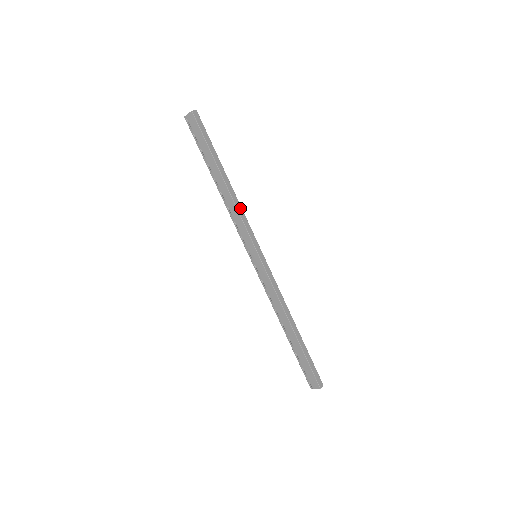
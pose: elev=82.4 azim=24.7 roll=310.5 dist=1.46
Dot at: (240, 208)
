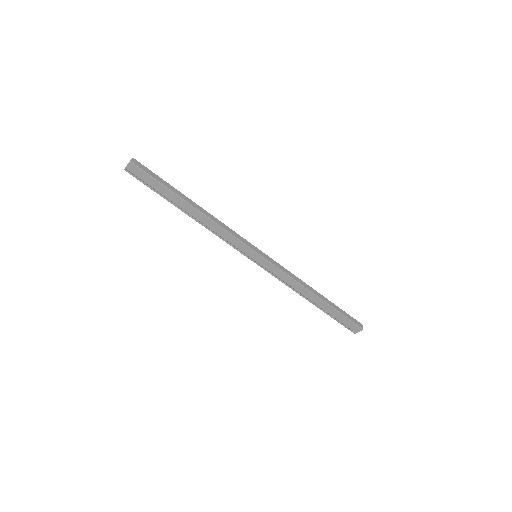
Dot at: (221, 224)
